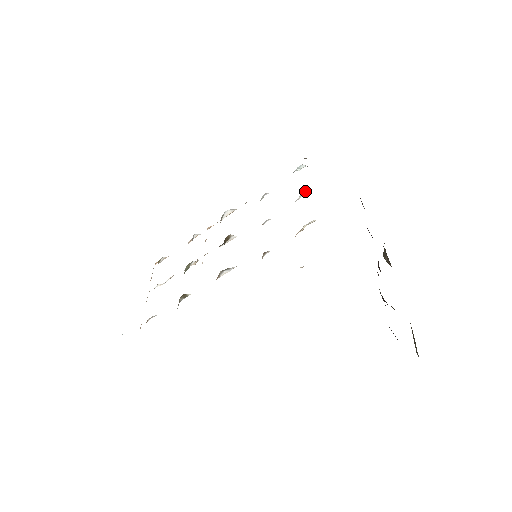
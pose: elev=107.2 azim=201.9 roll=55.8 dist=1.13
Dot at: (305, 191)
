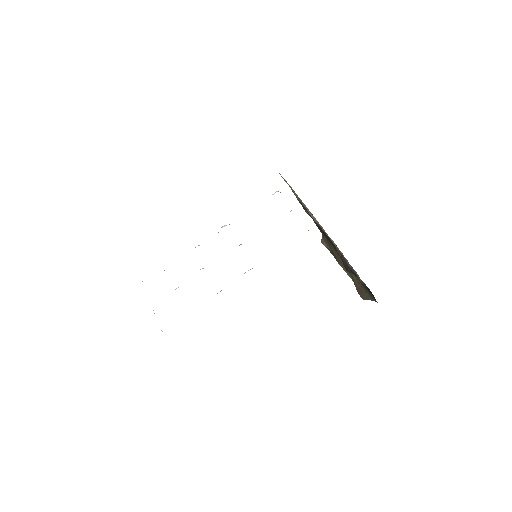
Dot at: (290, 211)
